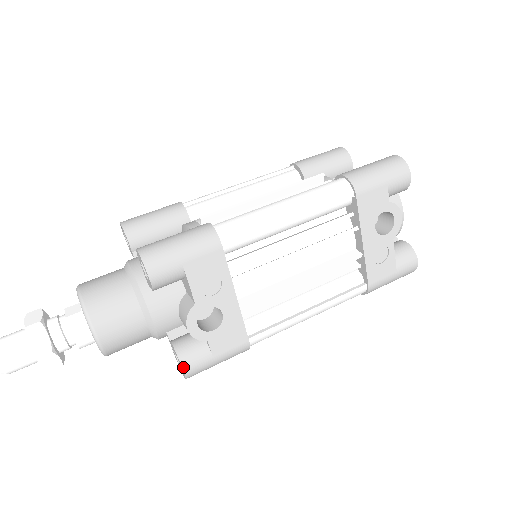
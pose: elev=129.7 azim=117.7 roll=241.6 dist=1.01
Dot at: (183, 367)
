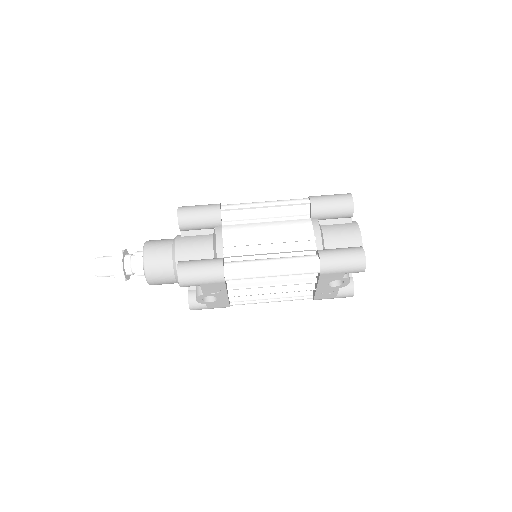
Dot at: (190, 309)
